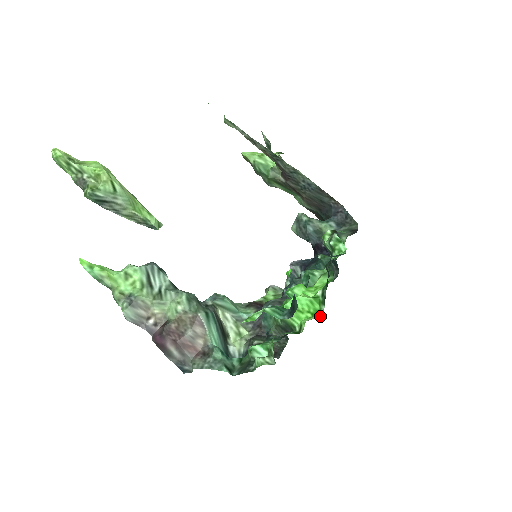
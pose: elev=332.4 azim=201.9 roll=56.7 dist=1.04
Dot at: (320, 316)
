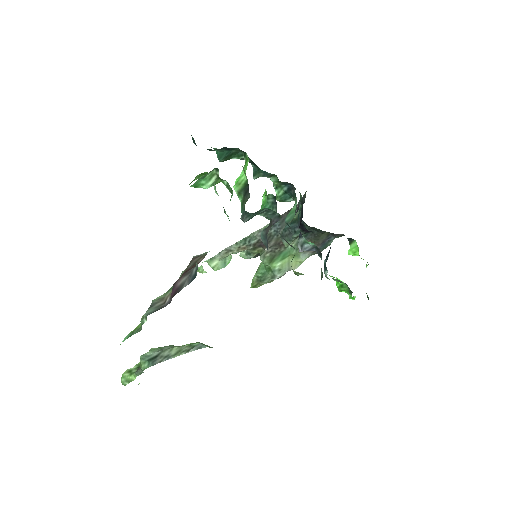
Dot at: occluded
